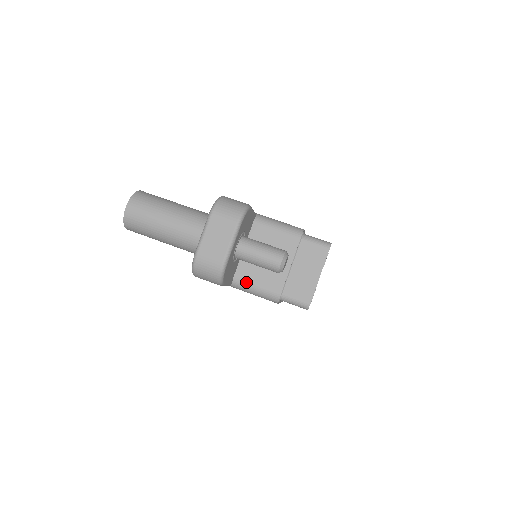
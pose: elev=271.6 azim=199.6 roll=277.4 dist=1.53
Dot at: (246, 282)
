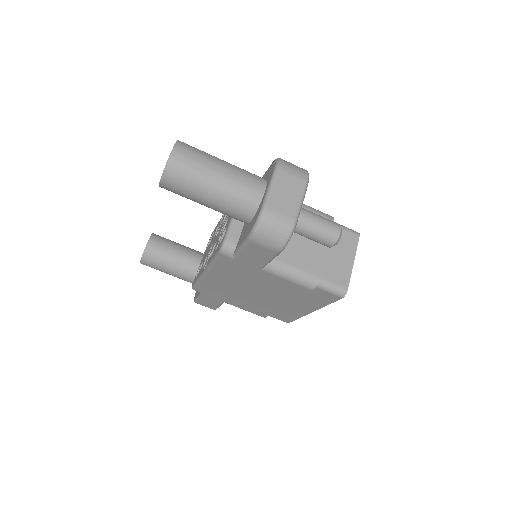
Dot at: (284, 263)
